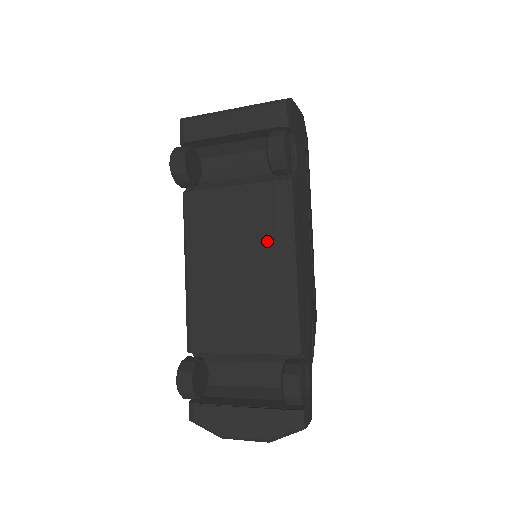
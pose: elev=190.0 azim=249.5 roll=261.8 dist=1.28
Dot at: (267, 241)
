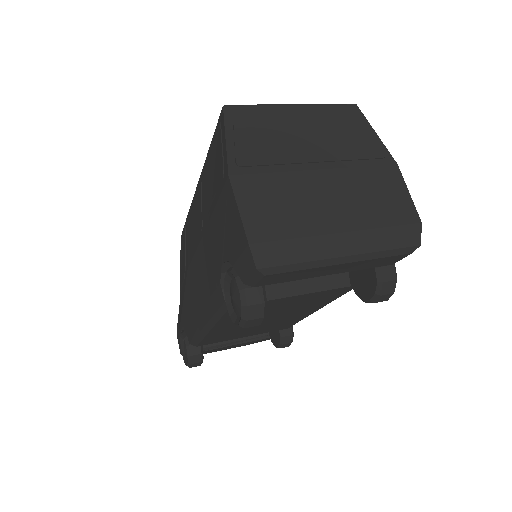
Dot at: (309, 307)
